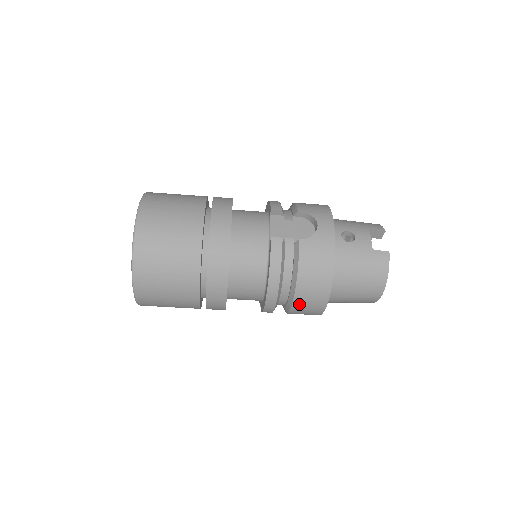
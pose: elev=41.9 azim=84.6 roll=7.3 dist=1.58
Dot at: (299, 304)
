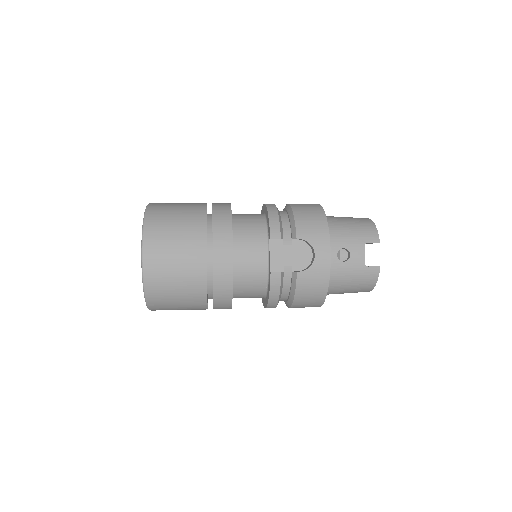
Dot at: (295, 307)
